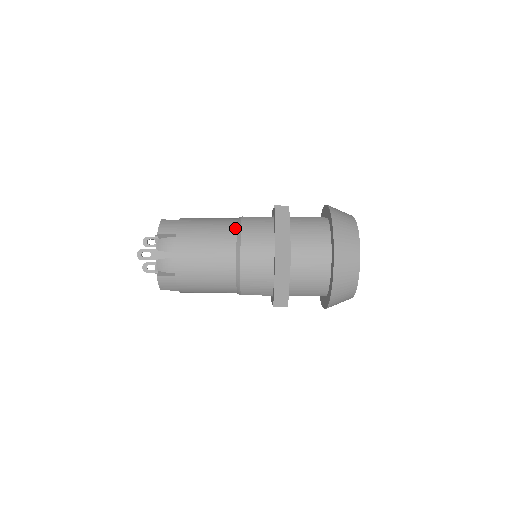
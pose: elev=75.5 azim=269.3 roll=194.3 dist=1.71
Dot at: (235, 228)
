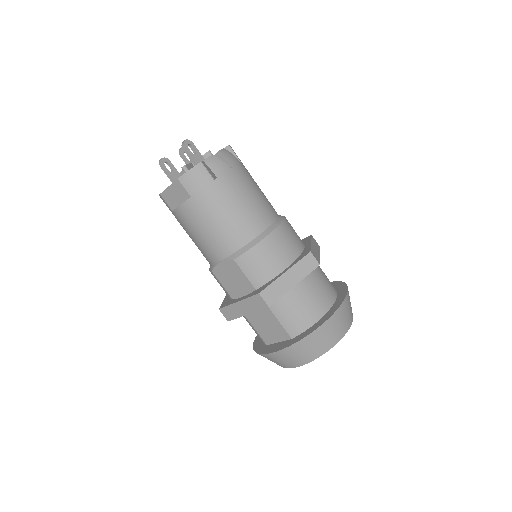
Dot at: occluded
